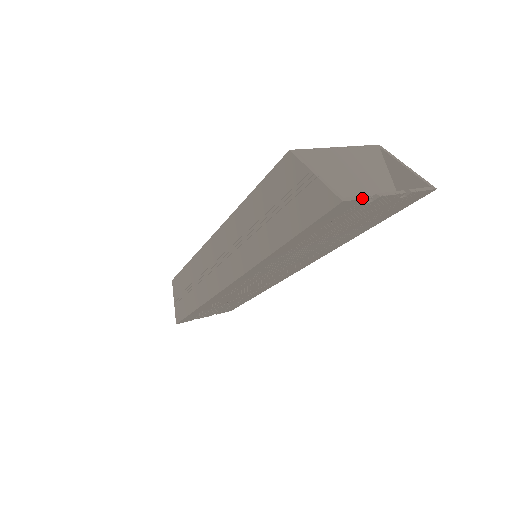
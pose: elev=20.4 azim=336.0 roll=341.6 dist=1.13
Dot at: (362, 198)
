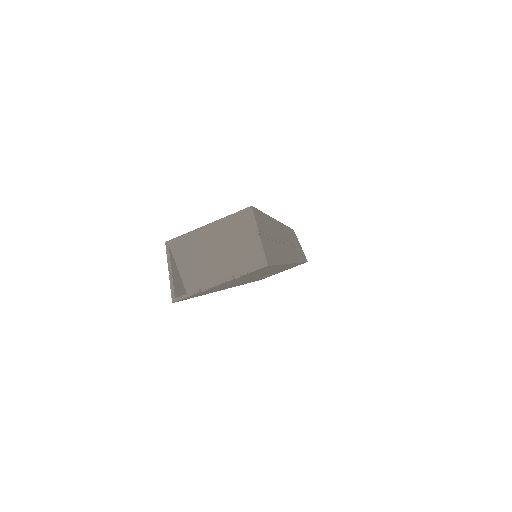
Dot at: (189, 296)
